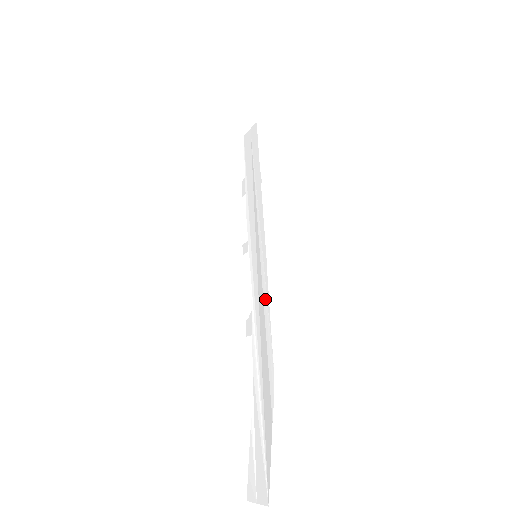
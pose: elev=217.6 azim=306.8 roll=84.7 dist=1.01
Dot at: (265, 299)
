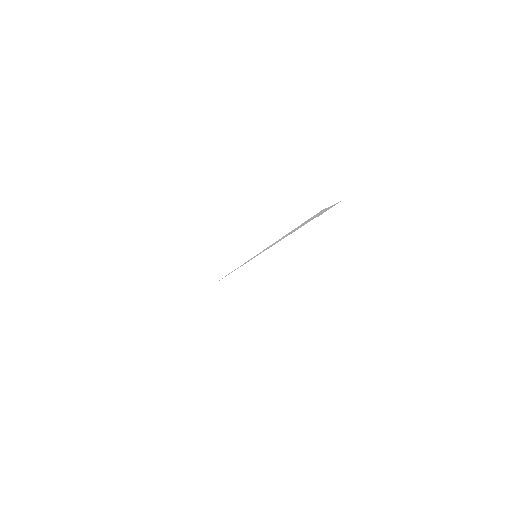
Dot at: occluded
